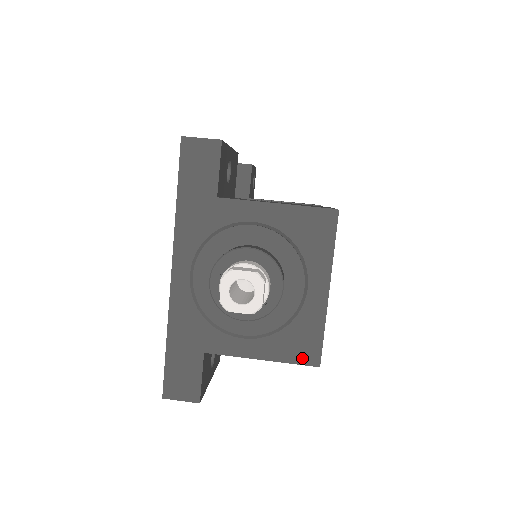
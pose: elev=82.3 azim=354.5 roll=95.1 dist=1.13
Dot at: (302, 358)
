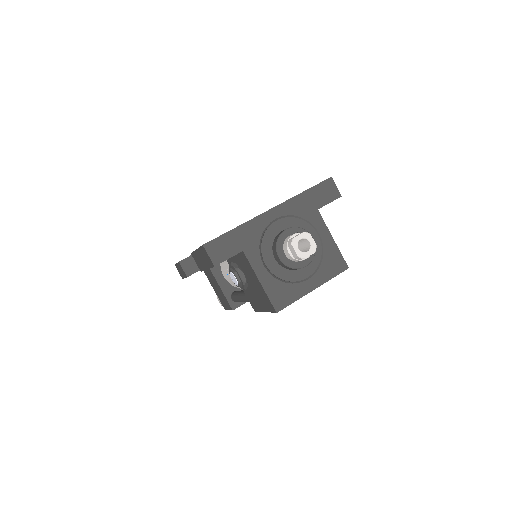
Dot at: (275, 301)
